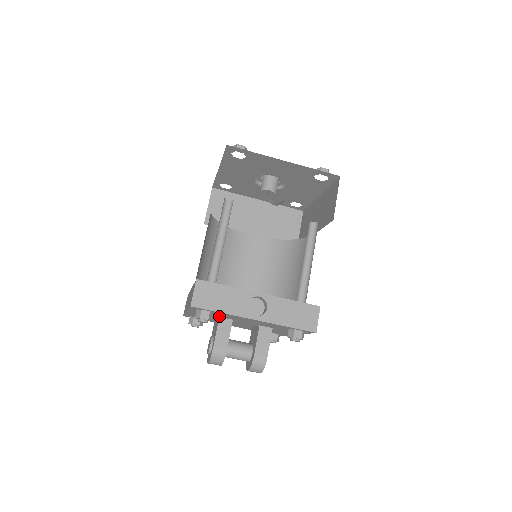
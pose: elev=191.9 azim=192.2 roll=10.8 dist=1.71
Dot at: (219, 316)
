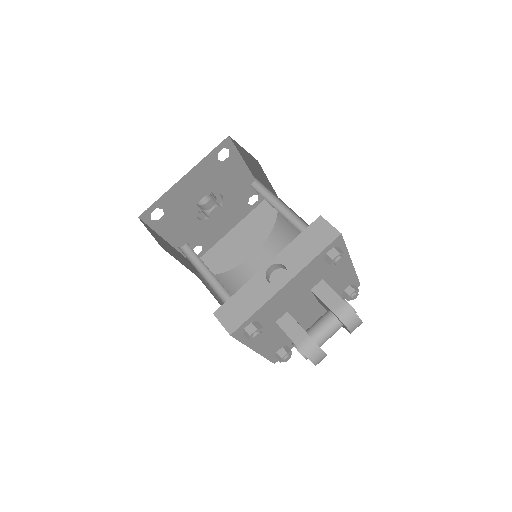
Dot at: (273, 321)
